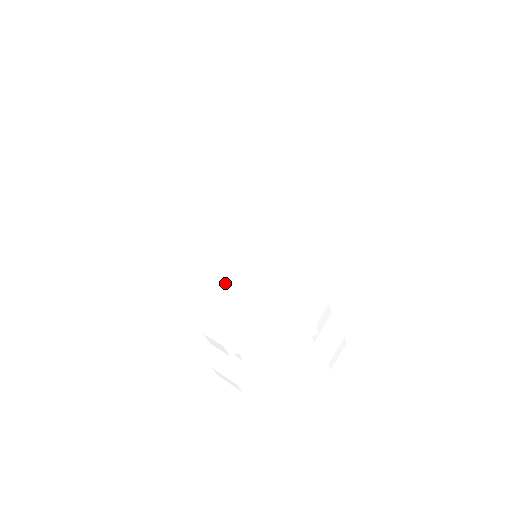
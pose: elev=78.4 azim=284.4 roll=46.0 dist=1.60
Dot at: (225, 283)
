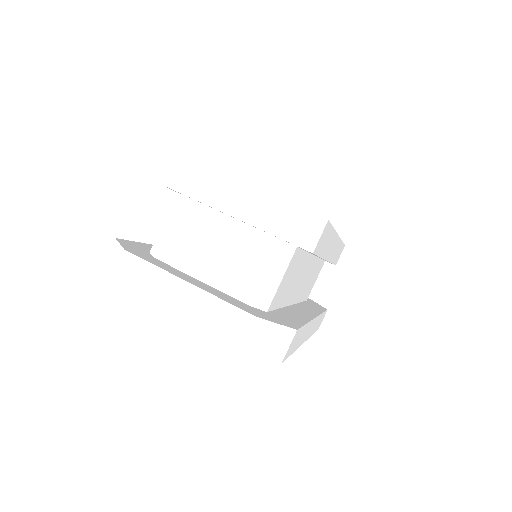
Dot at: occluded
